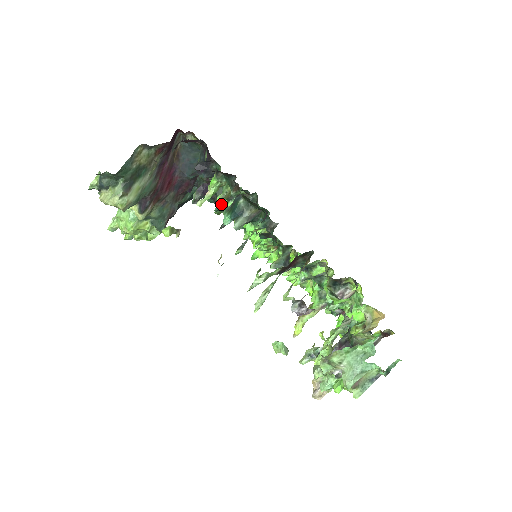
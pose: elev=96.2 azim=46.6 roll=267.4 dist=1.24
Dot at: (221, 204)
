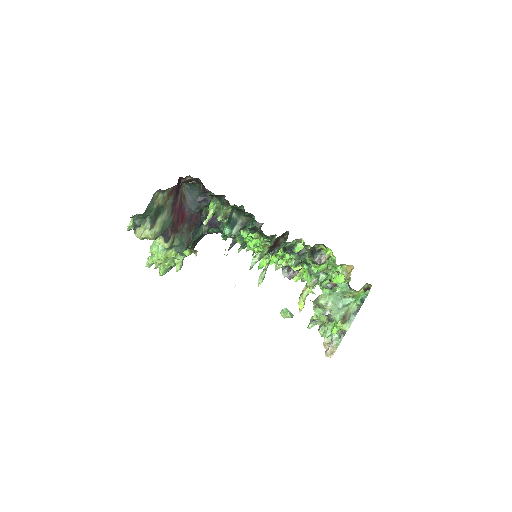
Dot at: (223, 227)
